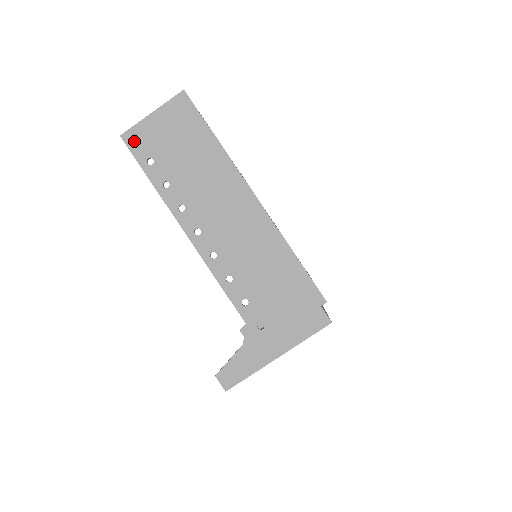
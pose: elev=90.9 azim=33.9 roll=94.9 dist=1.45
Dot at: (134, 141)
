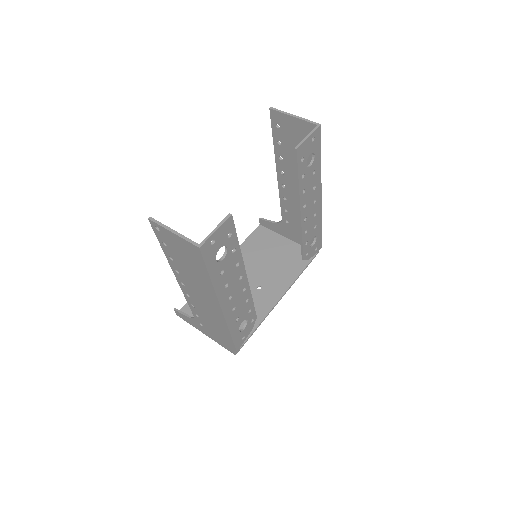
Dot at: (157, 229)
